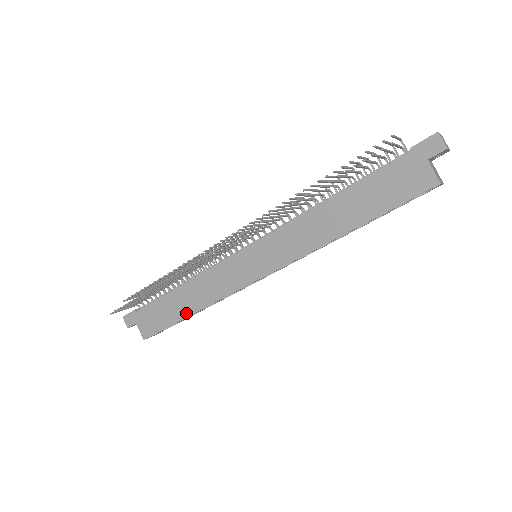
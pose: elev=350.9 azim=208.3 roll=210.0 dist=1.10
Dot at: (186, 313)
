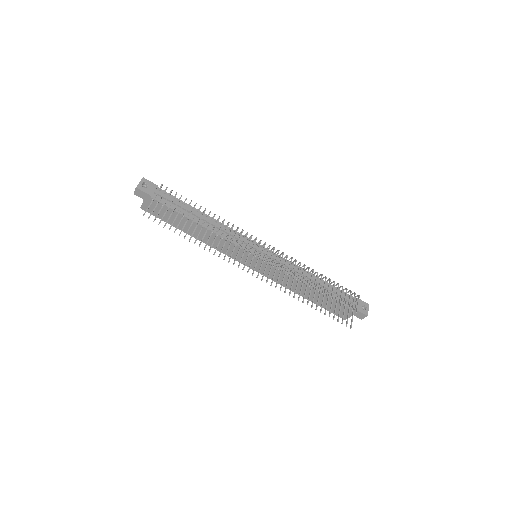
Dot at: (188, 232)
